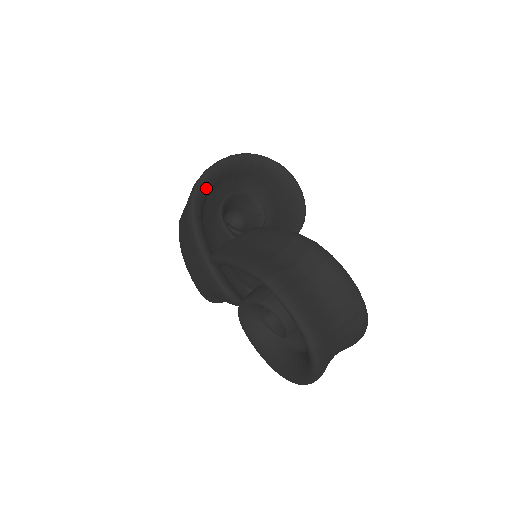
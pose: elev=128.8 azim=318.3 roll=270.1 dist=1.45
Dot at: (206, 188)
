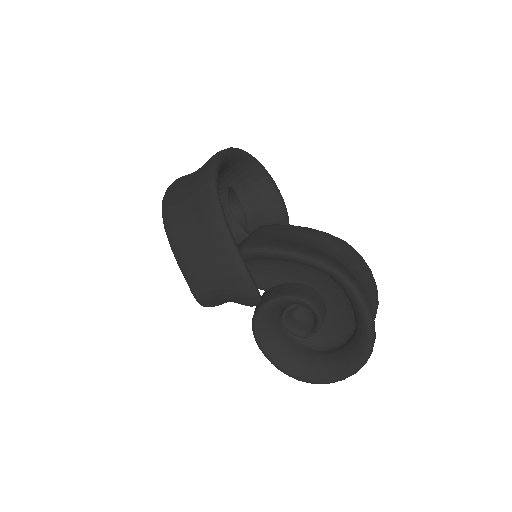
Dot at: occluded
